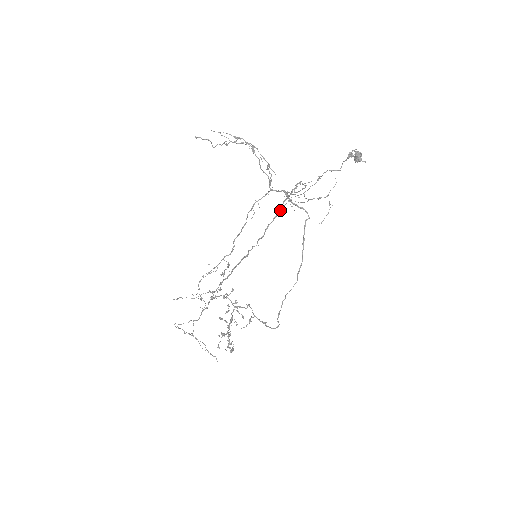
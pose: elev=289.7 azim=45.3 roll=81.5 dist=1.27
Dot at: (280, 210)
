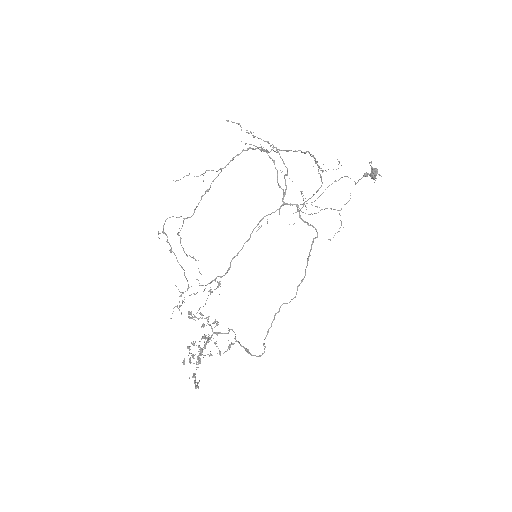
Dot at: occluded
